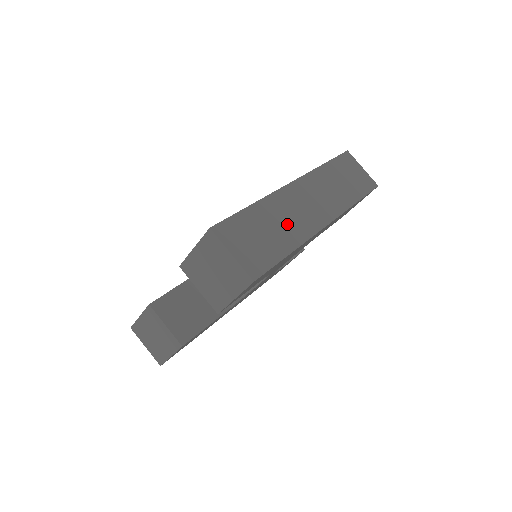
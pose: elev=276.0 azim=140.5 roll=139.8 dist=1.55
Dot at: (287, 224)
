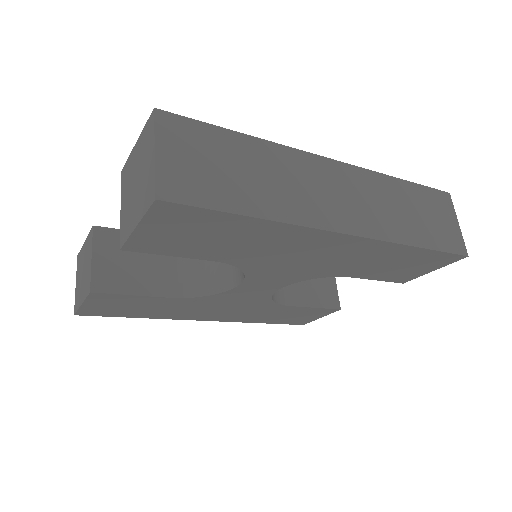
Dot at: (279, 187)
